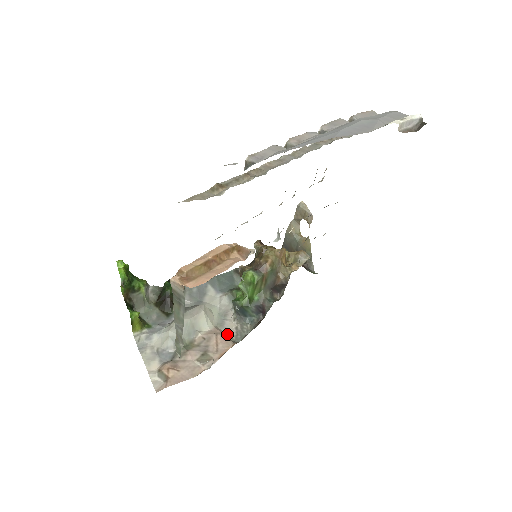
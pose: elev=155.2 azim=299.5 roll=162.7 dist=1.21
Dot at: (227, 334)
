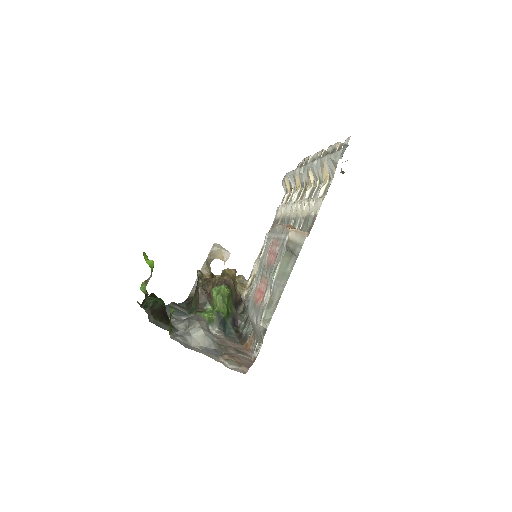
Dot at: occluded
